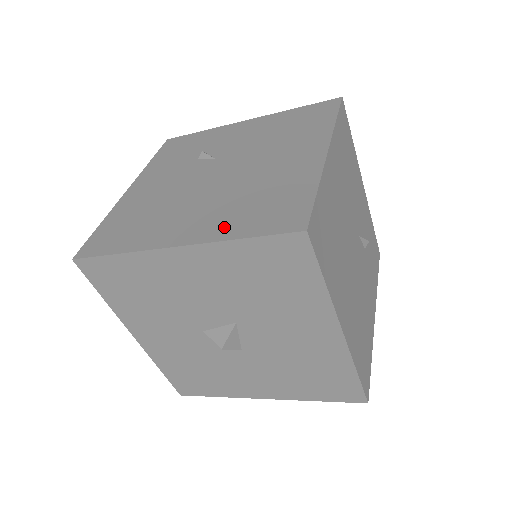
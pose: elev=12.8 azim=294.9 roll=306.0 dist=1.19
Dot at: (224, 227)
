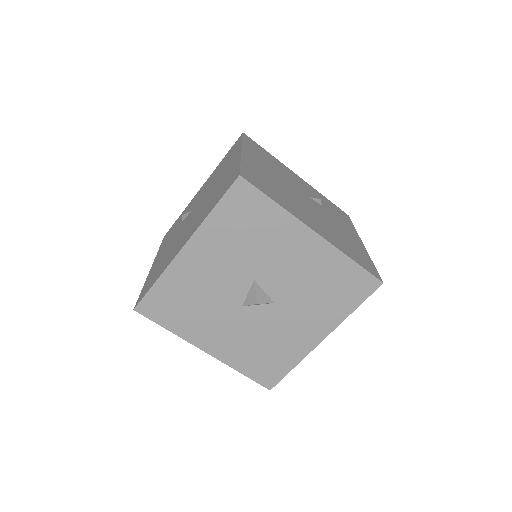
Dot at: (203, 217)
